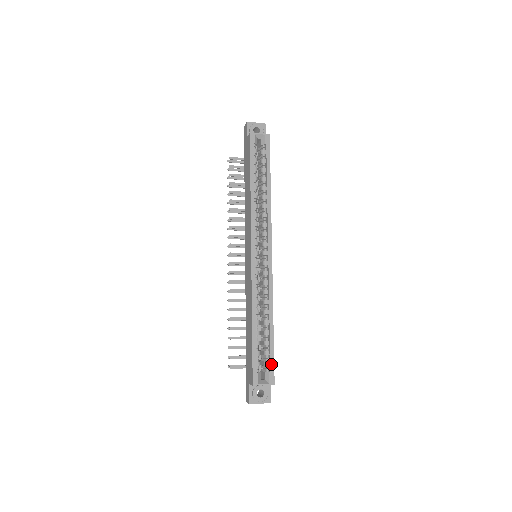
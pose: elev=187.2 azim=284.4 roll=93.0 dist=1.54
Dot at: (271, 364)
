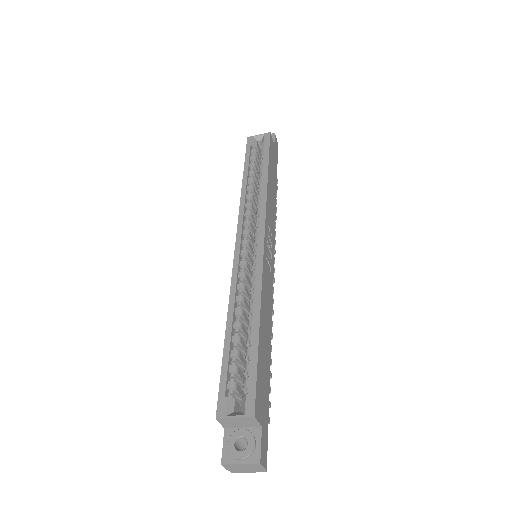
Dot at: (251, 382)
